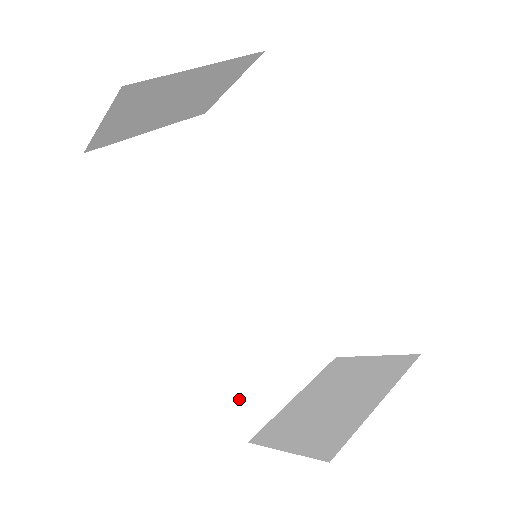
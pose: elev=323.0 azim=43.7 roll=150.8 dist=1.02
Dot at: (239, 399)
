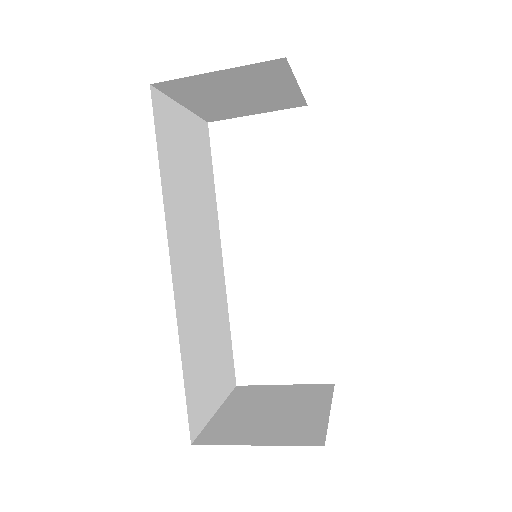
Dot at: (192, 395)
